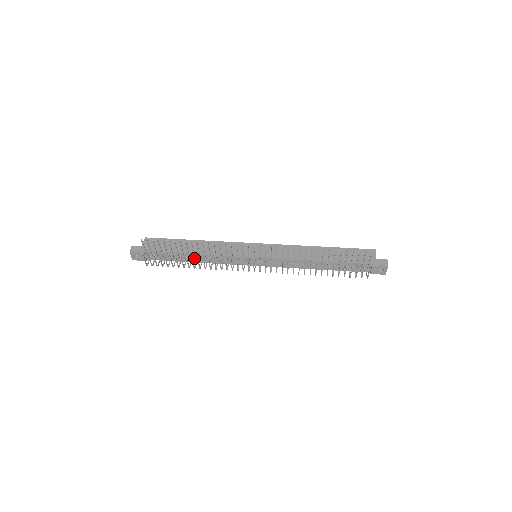
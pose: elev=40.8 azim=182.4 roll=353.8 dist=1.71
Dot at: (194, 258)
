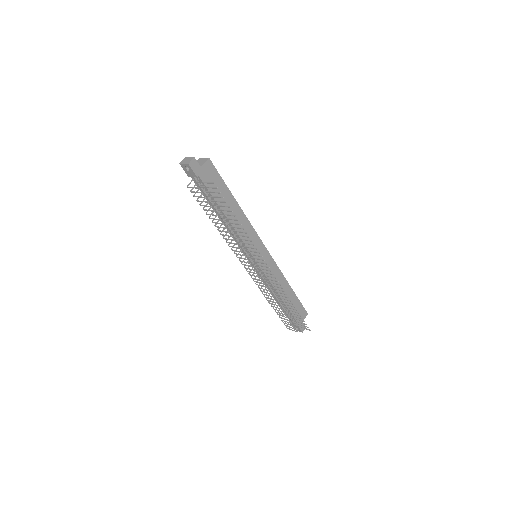
Dot at: (224, 222)
